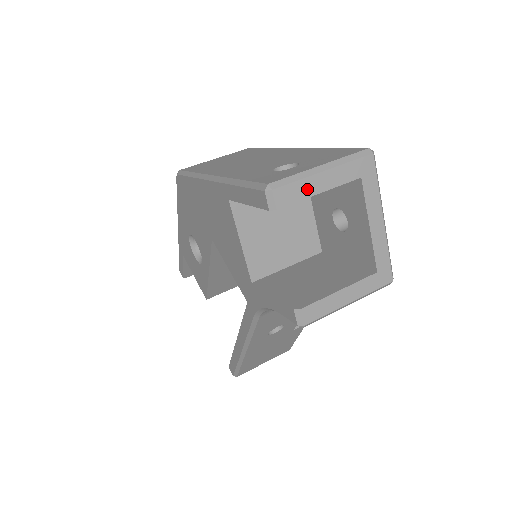
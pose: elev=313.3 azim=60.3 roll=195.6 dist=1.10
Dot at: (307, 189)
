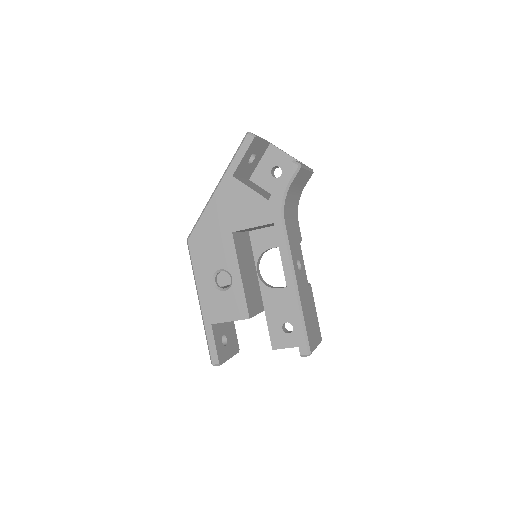
Dot at: (259, 137)
